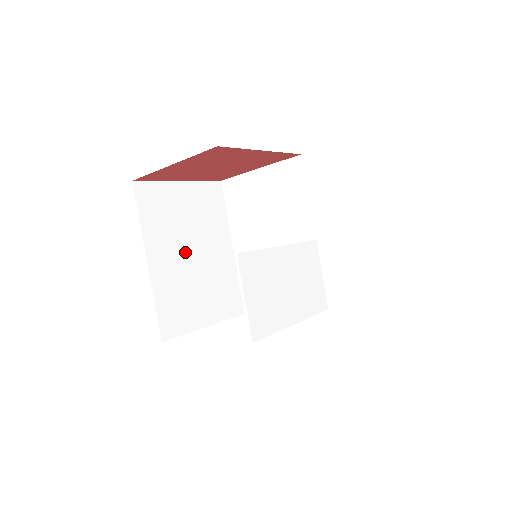
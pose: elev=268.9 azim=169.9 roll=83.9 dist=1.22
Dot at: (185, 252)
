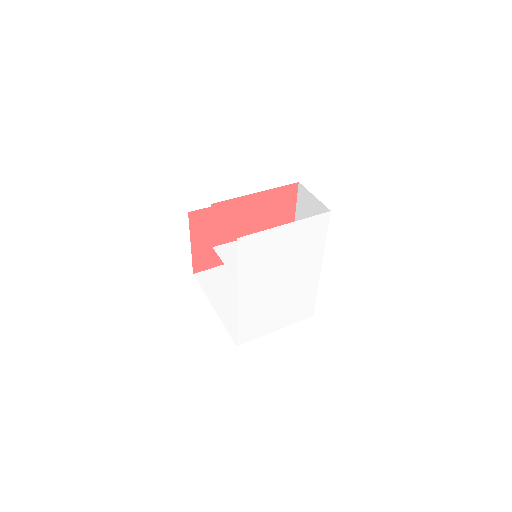
Dot at: occluded
